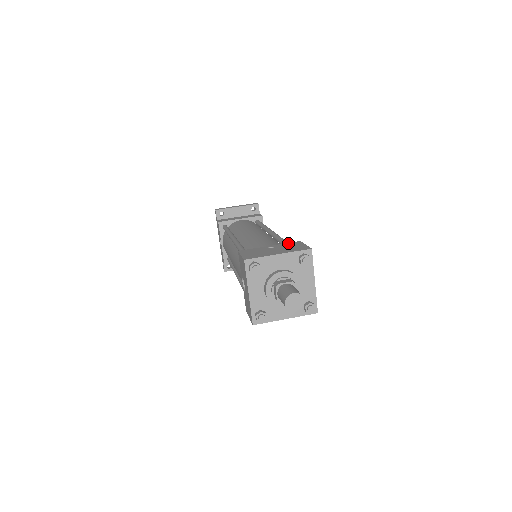
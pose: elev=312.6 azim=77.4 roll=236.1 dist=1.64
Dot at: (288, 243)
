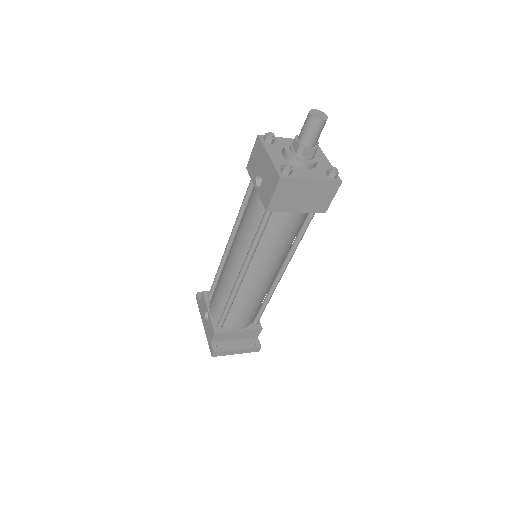
Dot at: occluded
